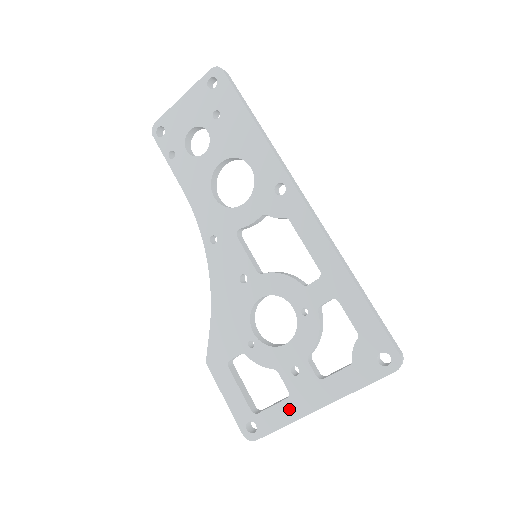
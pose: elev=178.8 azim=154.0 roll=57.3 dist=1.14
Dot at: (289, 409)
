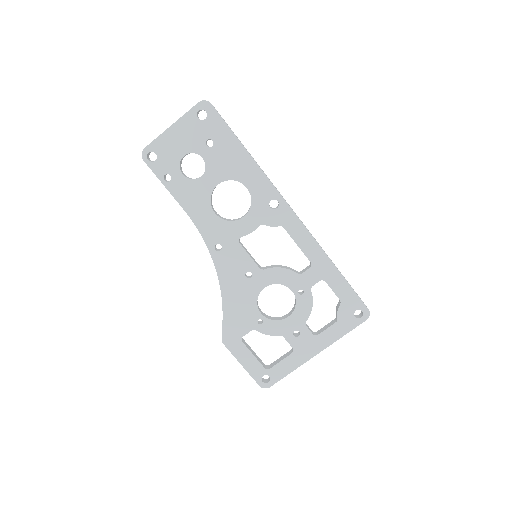
Dot at: (294, 360)
